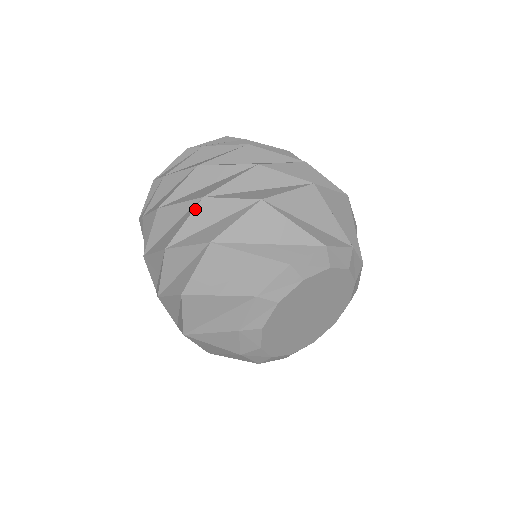
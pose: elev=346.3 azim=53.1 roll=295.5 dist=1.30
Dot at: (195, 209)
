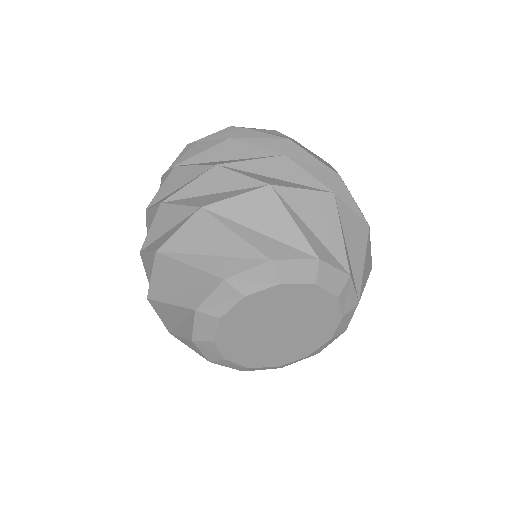
Dot at: (156, 215)
